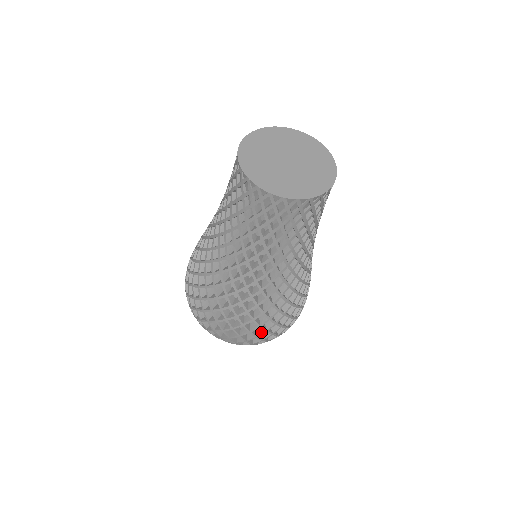
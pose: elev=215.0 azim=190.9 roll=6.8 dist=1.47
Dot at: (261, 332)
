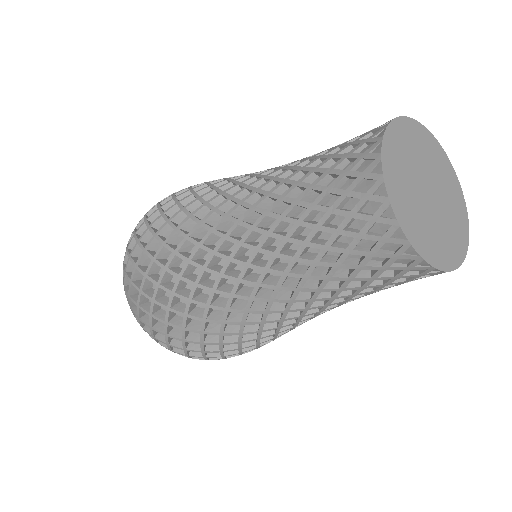
Dot at: (215, 354)
